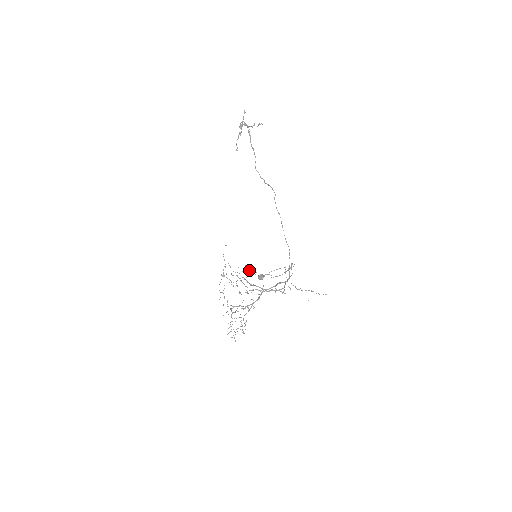
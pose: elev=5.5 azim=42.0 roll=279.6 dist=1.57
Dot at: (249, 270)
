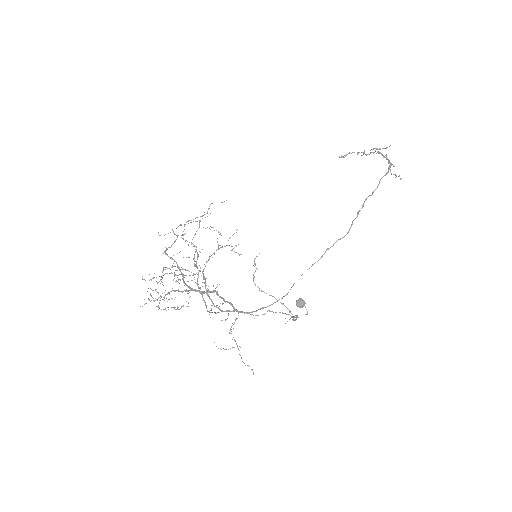
Dot at: occluded
